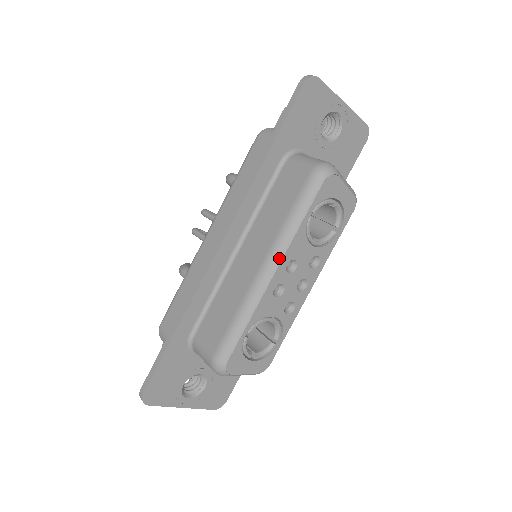
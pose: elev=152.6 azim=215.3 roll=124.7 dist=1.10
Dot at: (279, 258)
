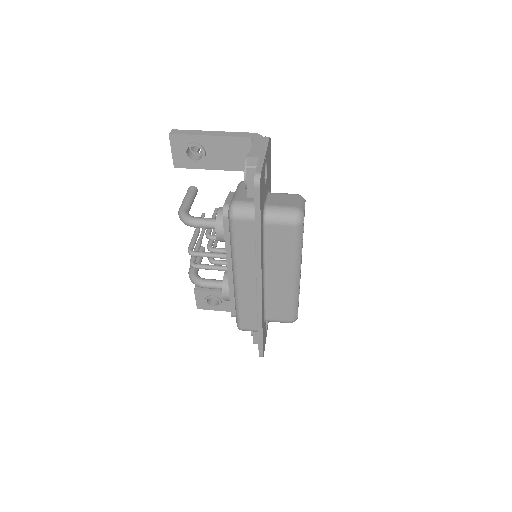
Dot at: (299, 269)
